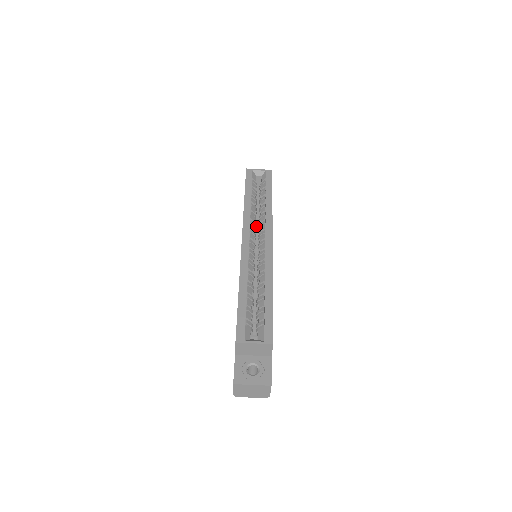
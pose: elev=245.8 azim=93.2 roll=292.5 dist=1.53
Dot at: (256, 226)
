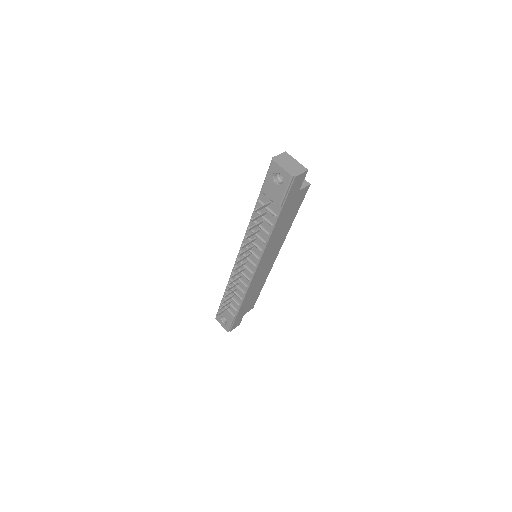
Dot at: occluded
